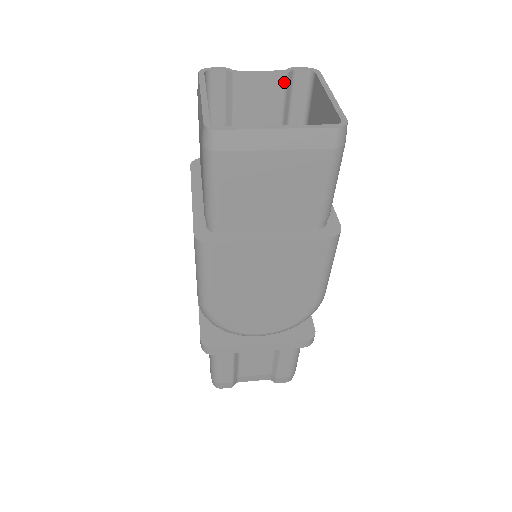
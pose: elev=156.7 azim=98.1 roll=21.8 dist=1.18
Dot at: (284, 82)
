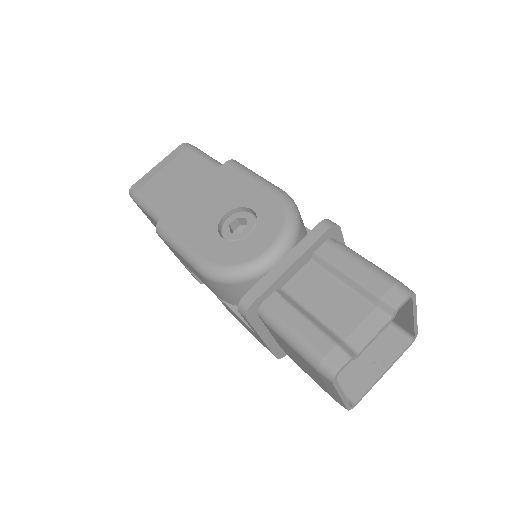
Dot at: (384, 315)
